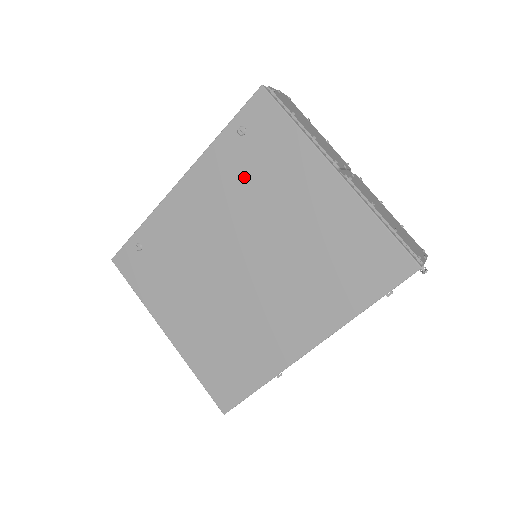
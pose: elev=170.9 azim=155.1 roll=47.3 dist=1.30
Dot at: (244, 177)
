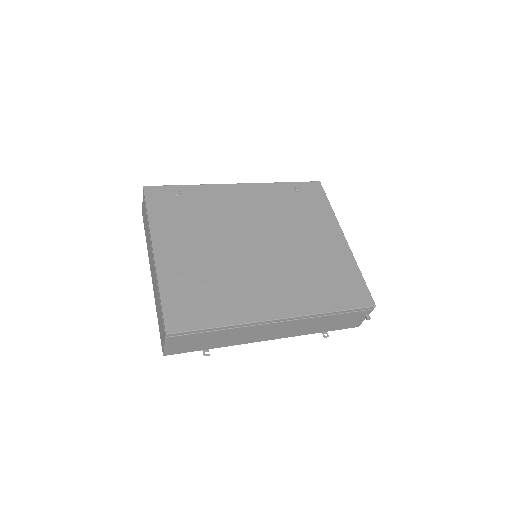
Dot at: (286, 207)
